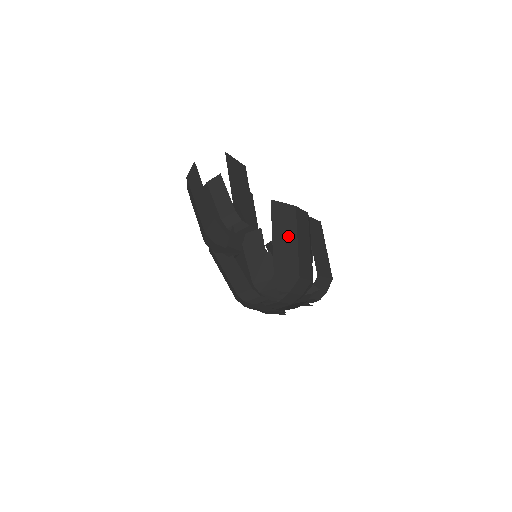
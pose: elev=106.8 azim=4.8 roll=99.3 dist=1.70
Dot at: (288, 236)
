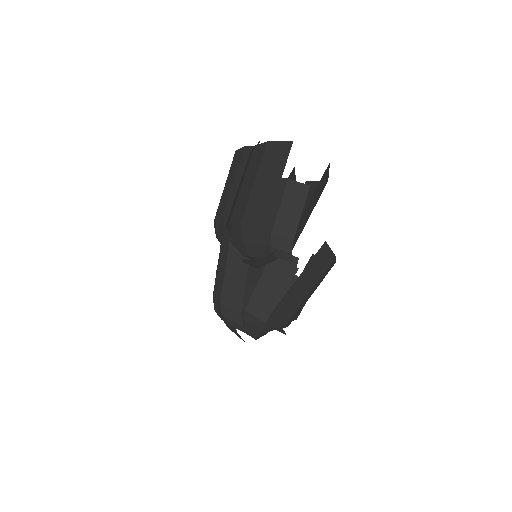
Dot at: (308, 283)
